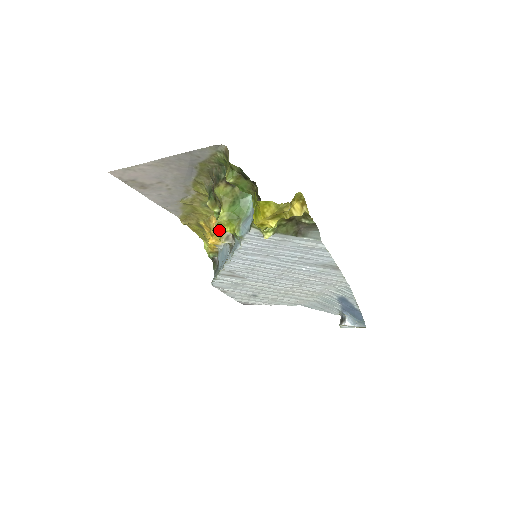
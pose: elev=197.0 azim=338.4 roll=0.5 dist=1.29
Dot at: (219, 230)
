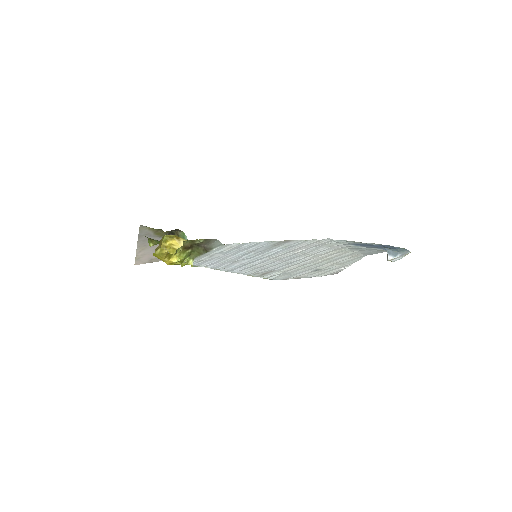
Dot at: (191, 266)
